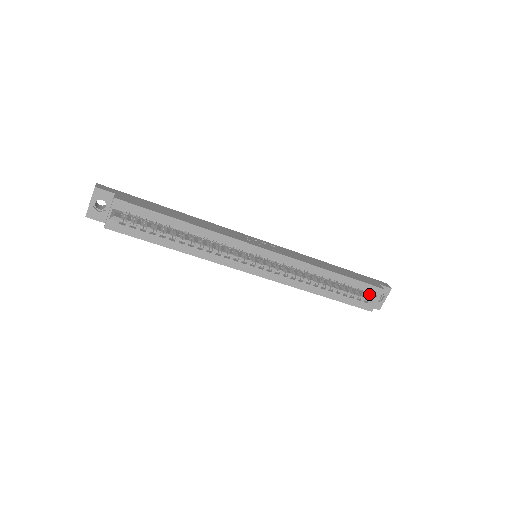
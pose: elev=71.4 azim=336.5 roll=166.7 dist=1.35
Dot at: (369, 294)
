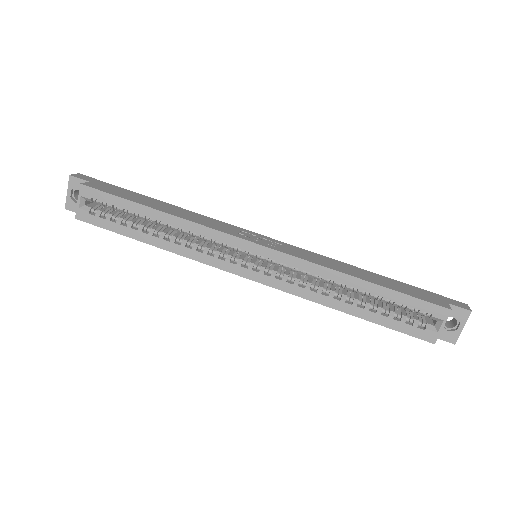
Dot at: occluded
